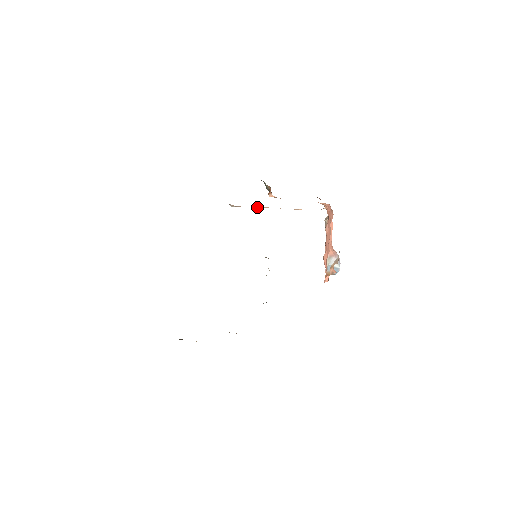
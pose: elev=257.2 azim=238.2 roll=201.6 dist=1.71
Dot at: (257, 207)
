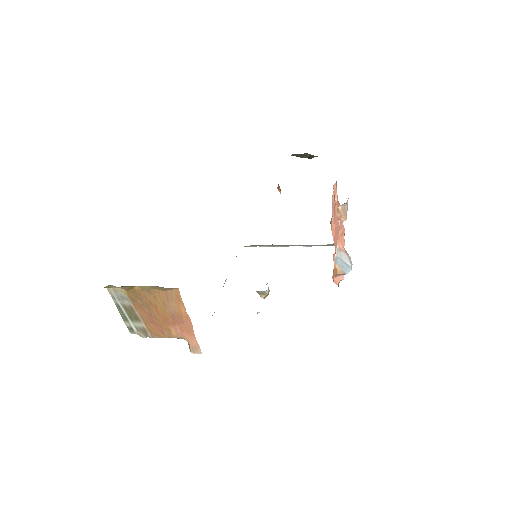
Dot at: occluded
